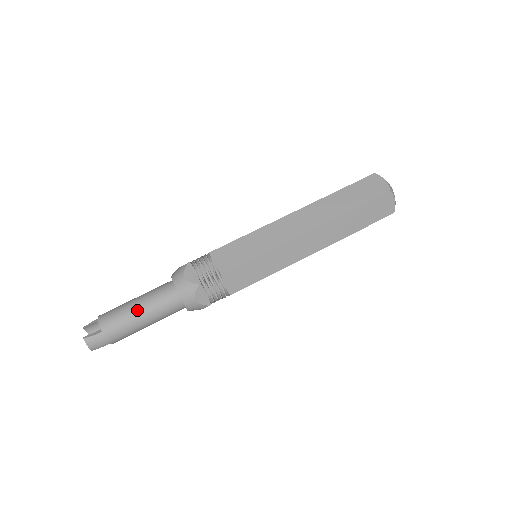
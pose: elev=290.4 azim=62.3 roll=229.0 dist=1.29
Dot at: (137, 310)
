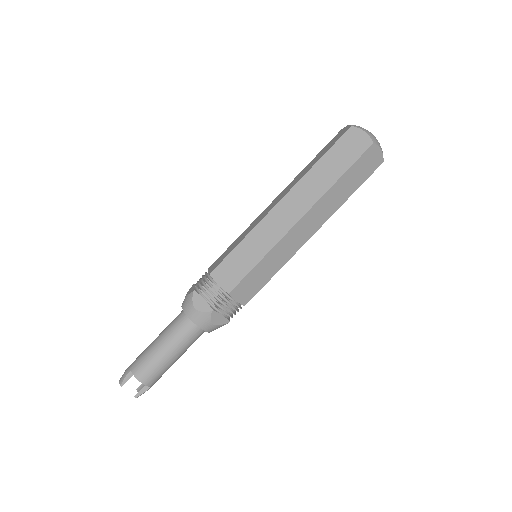
Dot at: (175, 360)
